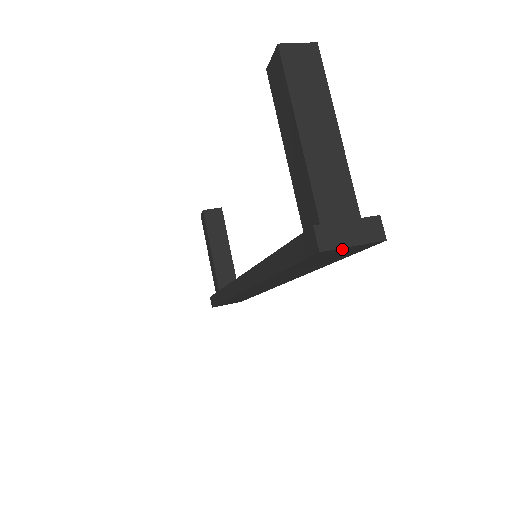
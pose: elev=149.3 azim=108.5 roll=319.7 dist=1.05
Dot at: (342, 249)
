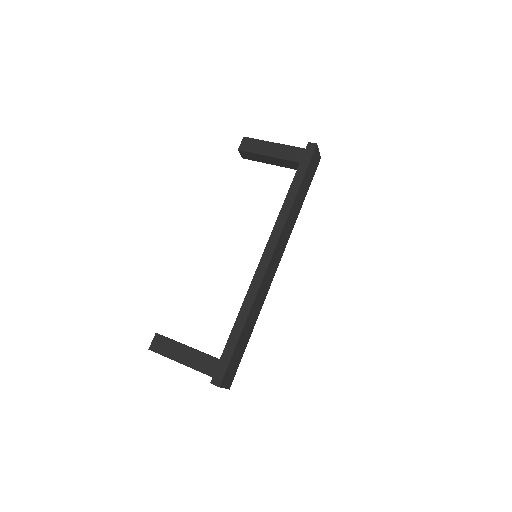
Dot at: (317, 152)
